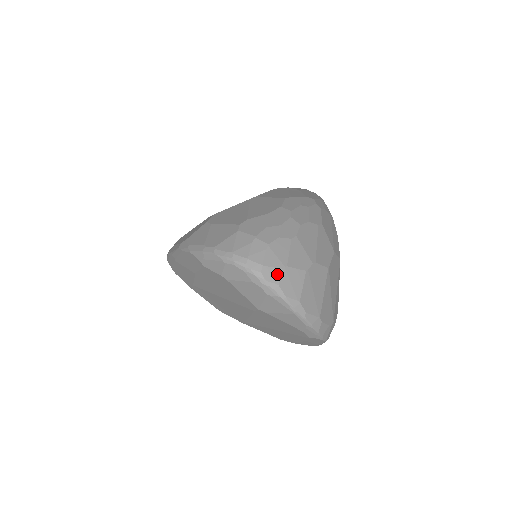
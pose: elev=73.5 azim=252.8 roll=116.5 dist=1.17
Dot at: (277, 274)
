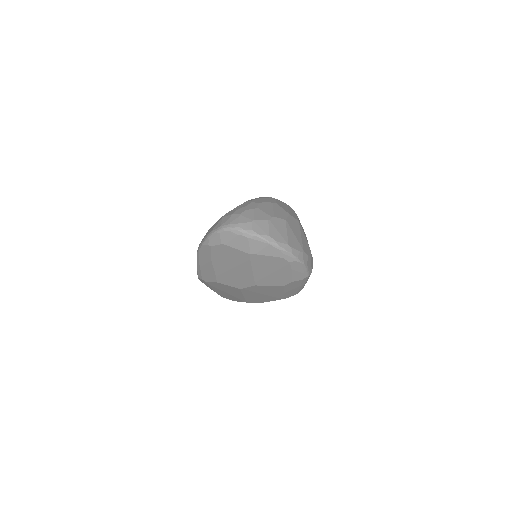
Dot at: (249, 225)
